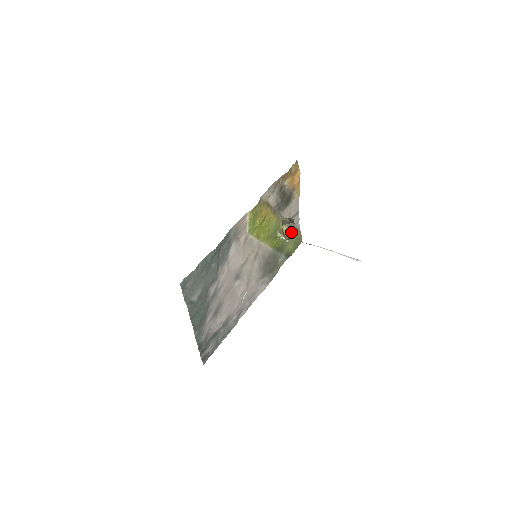
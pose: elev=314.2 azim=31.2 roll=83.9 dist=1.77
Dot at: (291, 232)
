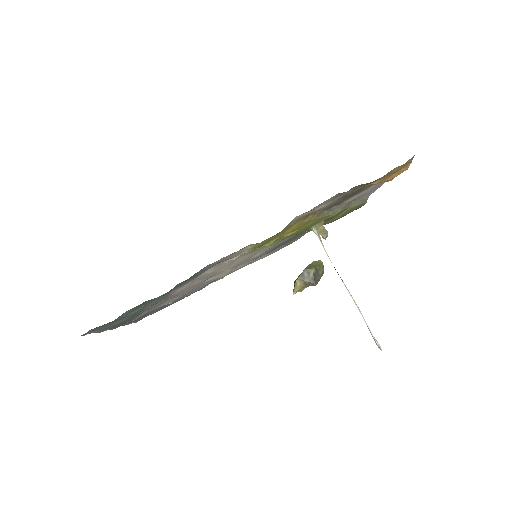
Dot at: occluded
